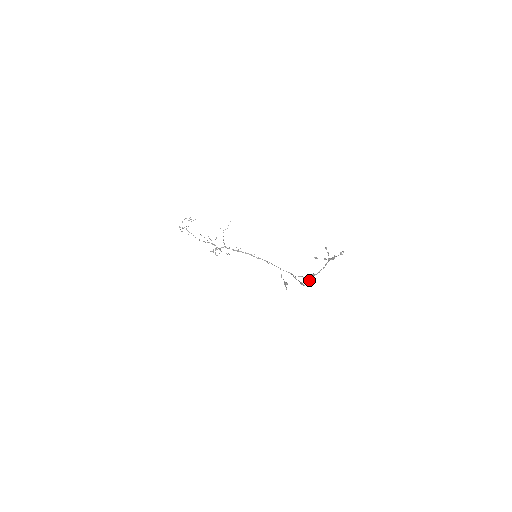
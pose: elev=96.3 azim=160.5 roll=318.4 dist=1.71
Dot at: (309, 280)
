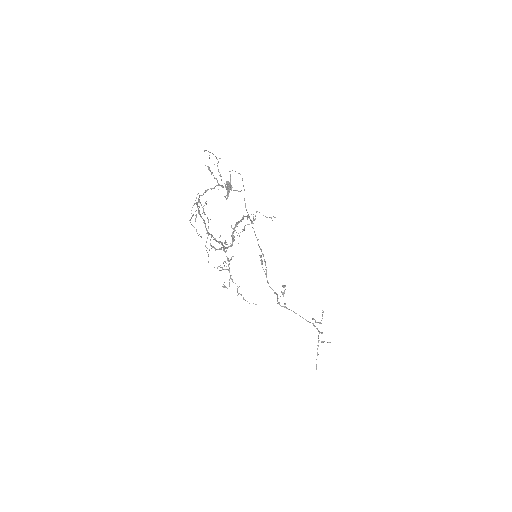
Dot at: (281, 306)
